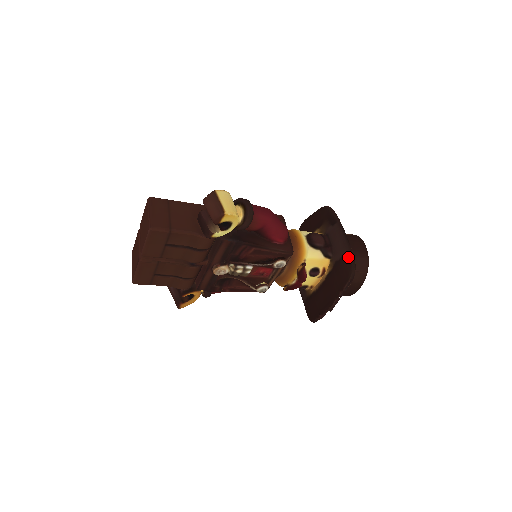
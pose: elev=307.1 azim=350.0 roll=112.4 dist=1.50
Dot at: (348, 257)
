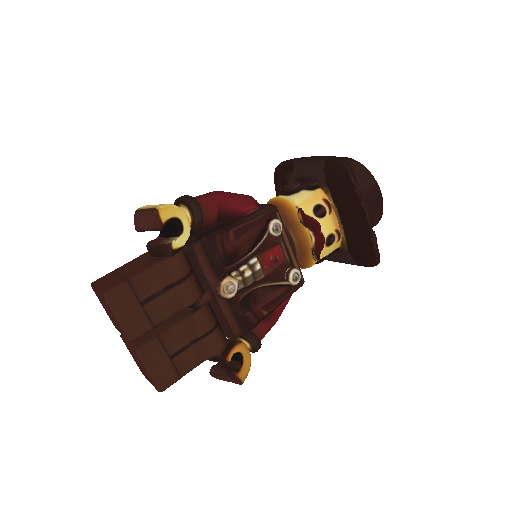
Dot at: (327, 162)
